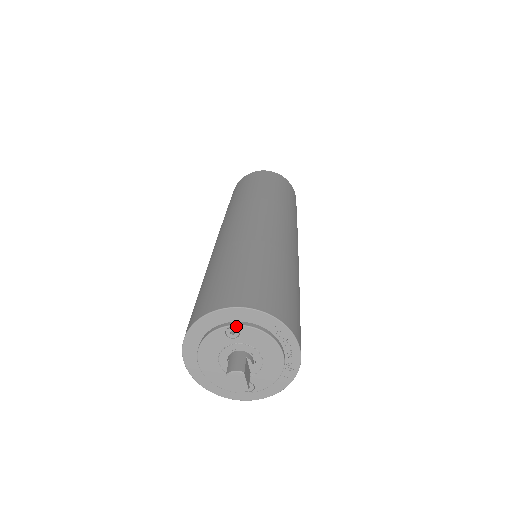
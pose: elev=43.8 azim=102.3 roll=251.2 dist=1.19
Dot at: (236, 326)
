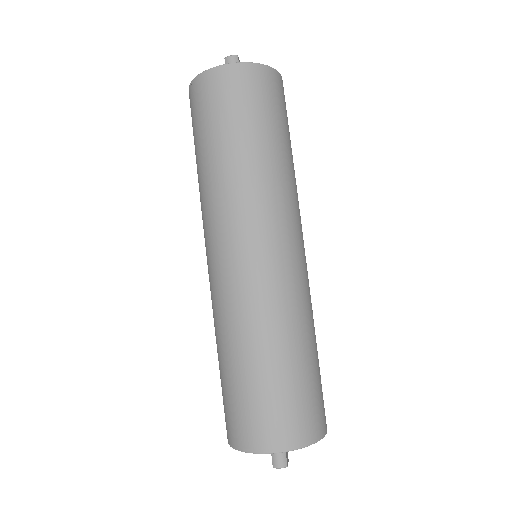
Dot at: occluded
